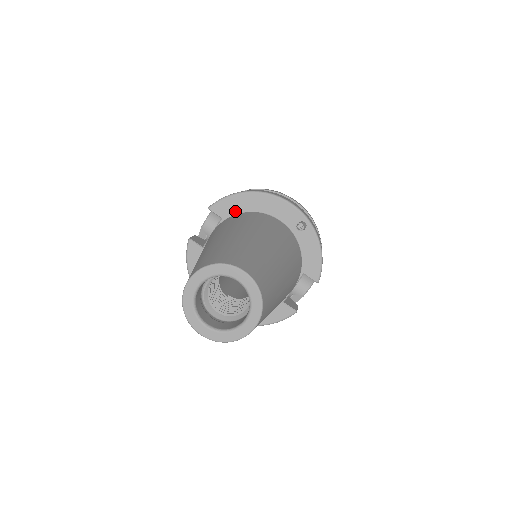
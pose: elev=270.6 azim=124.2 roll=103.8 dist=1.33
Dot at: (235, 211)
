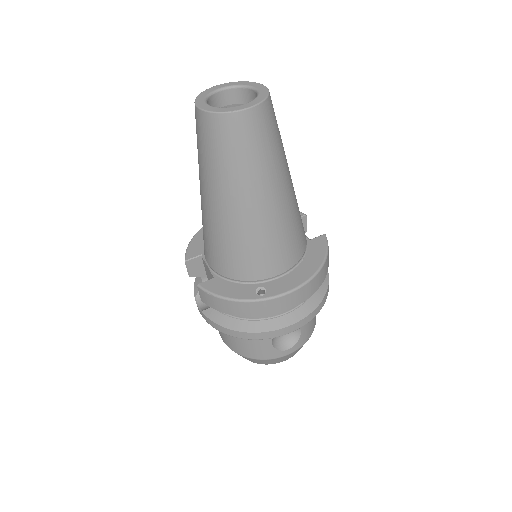
Dot at: occluded
